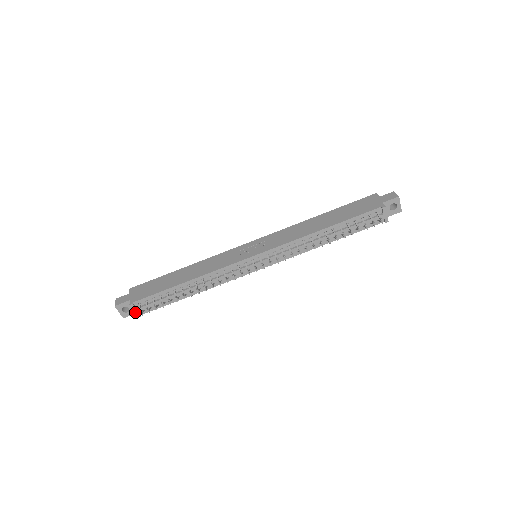
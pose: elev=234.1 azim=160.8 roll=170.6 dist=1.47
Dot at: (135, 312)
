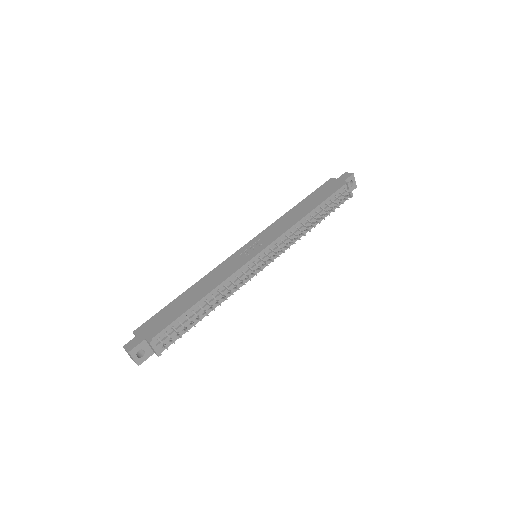
Dot at: (155, 350)
